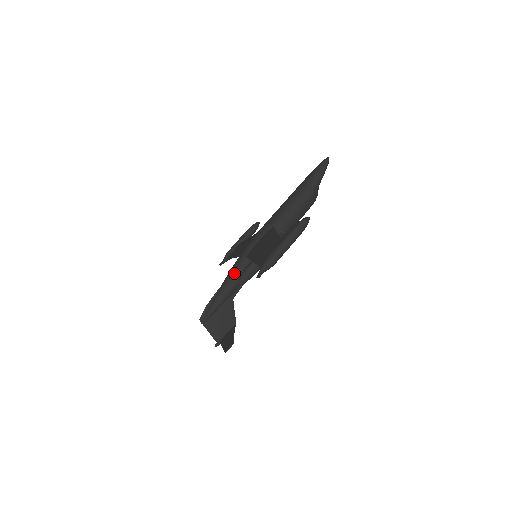
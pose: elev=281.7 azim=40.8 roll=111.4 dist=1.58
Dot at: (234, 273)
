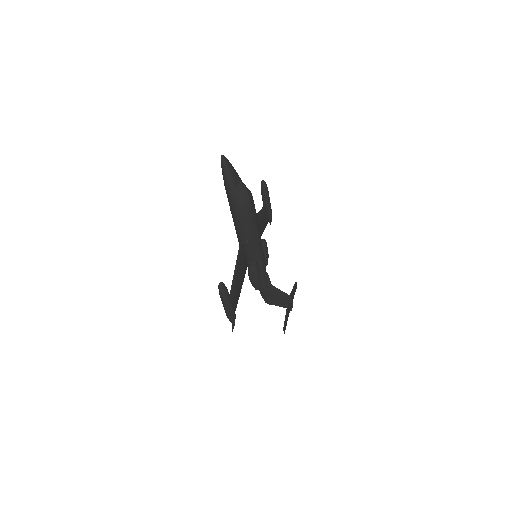
Dot at: occluded
